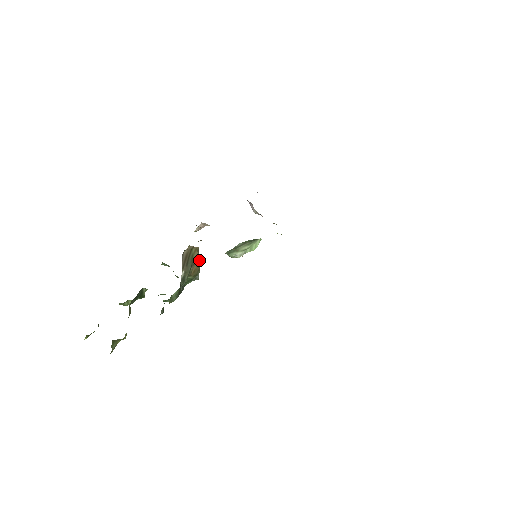
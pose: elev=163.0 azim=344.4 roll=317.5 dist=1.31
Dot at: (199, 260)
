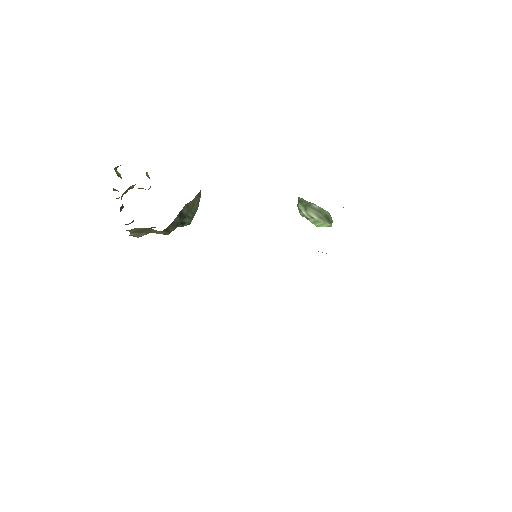
Dot at: (164, 233)
